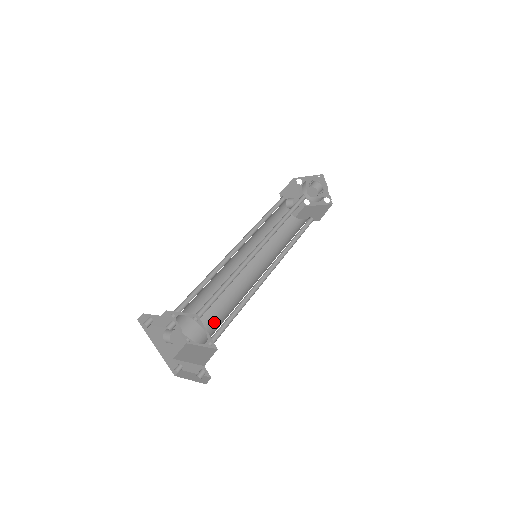
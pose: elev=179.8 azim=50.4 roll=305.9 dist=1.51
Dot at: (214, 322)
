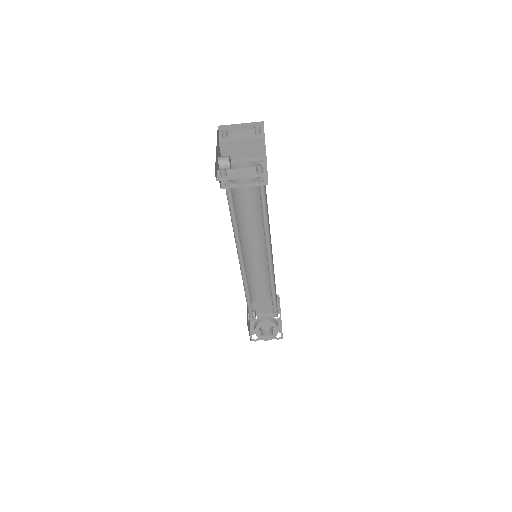
Dot at: occluded
